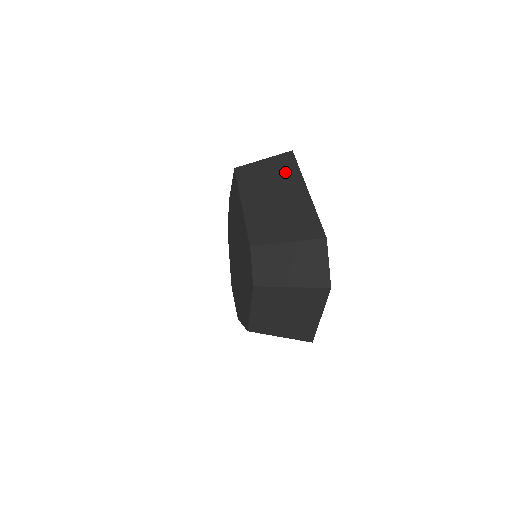
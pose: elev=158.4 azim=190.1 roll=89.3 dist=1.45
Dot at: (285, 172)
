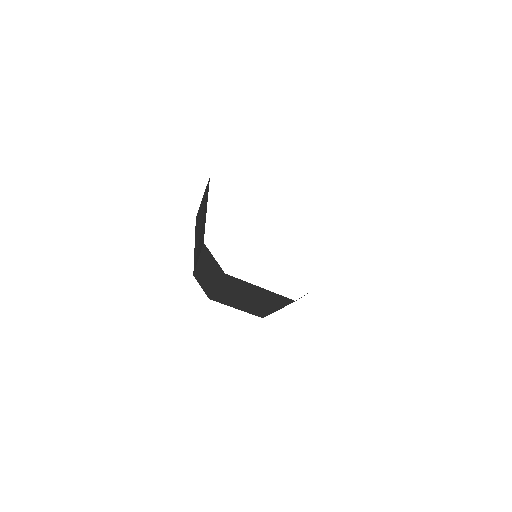
Dot at: occluded
